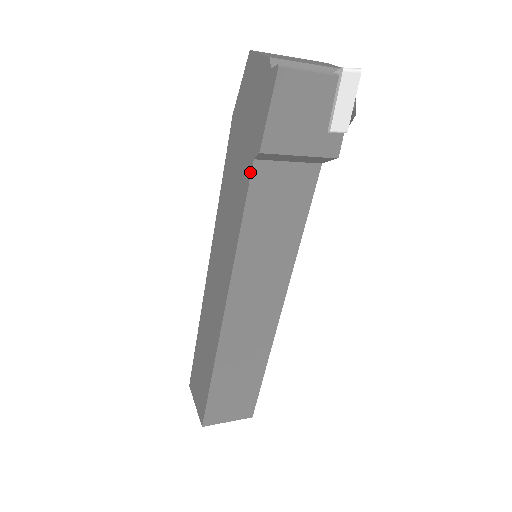
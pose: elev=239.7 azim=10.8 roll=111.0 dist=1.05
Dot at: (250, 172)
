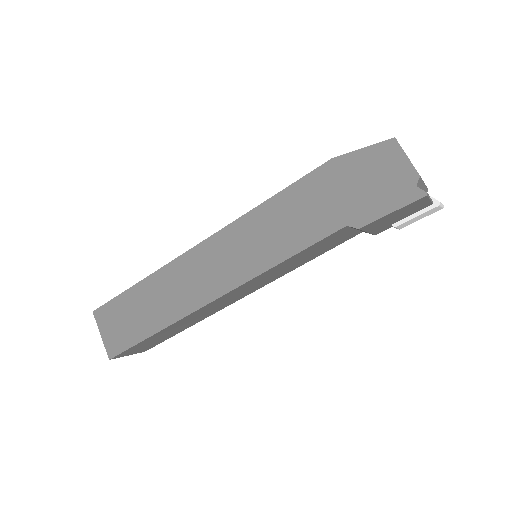
Dot at: (335, 230)
